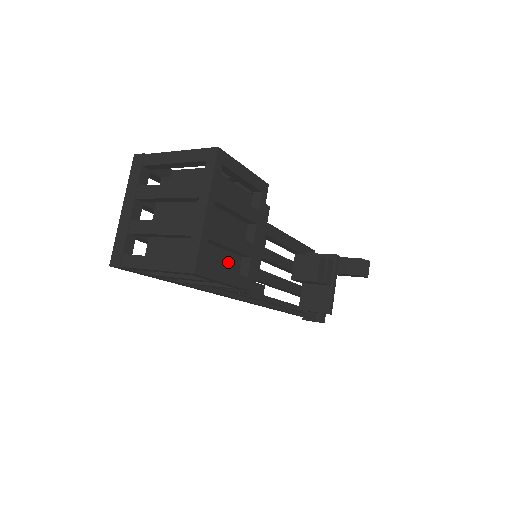
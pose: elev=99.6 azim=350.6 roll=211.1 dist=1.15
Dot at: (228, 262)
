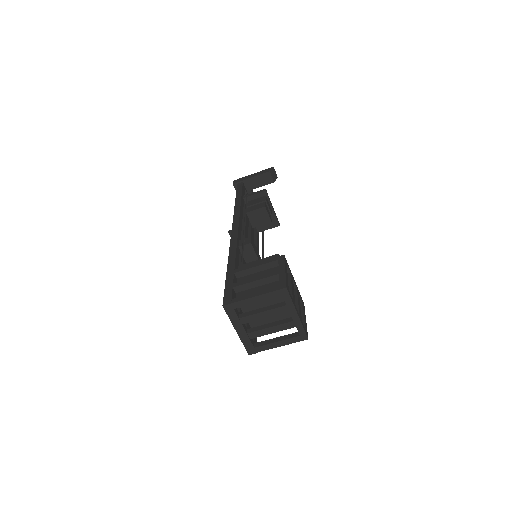
Dot at: occluded
